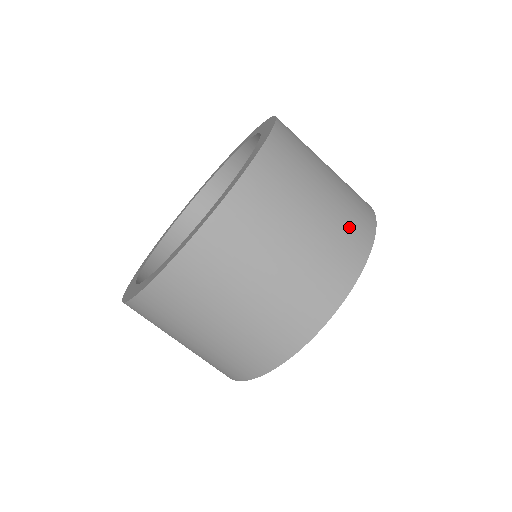
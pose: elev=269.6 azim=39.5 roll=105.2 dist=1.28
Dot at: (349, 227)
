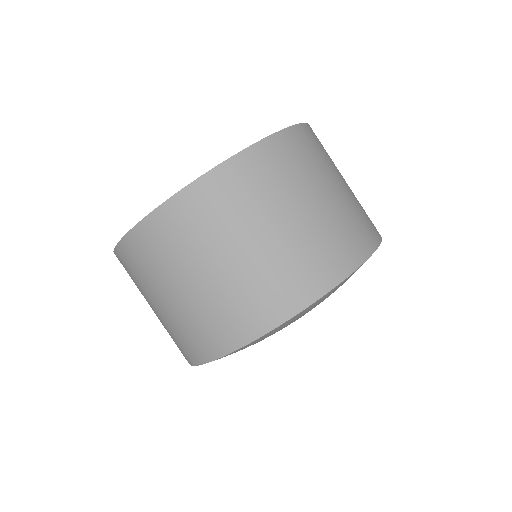
Dot at: (278, 282)
